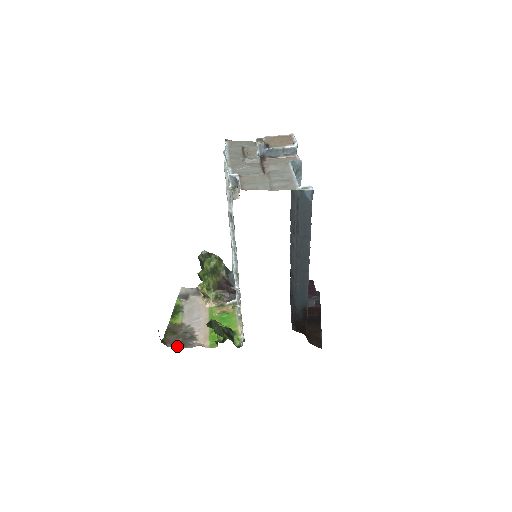
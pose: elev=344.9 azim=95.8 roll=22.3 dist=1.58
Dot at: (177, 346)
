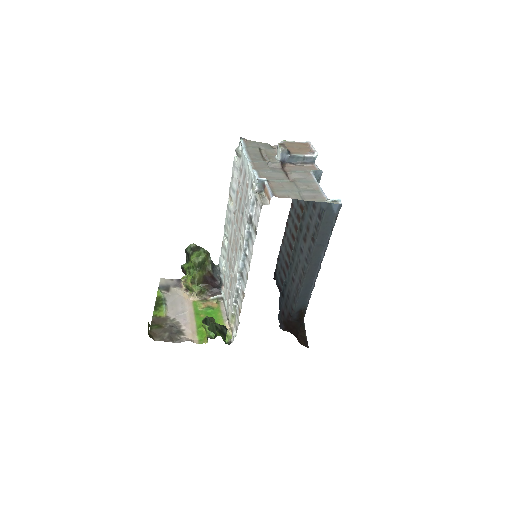
Dot at: (165, 340)
